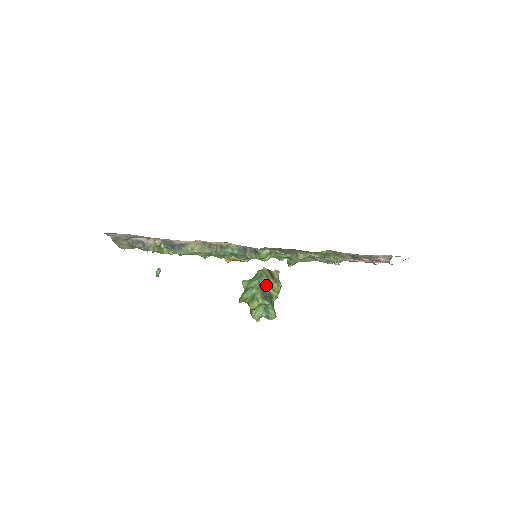
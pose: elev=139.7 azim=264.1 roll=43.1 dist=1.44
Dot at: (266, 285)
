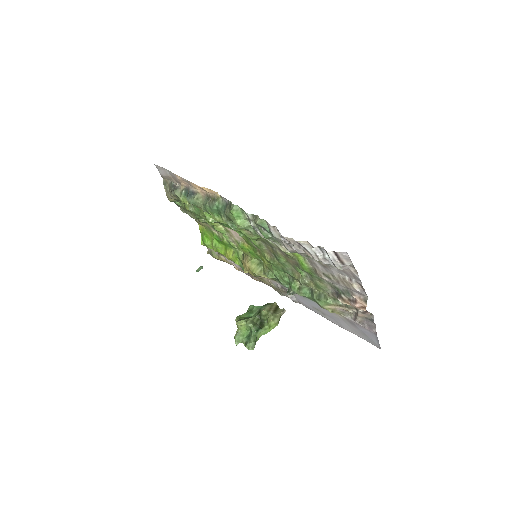
Dot at: (264, 313)
